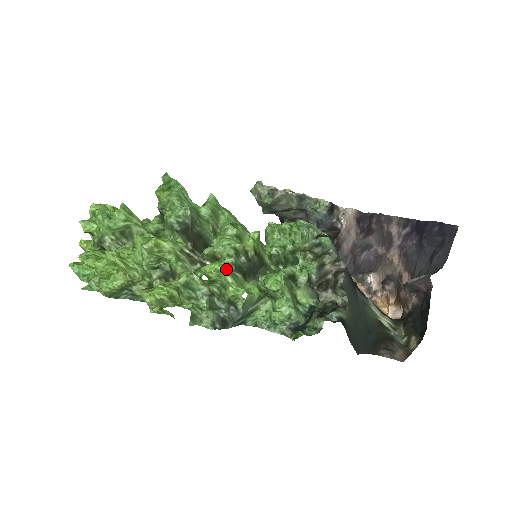
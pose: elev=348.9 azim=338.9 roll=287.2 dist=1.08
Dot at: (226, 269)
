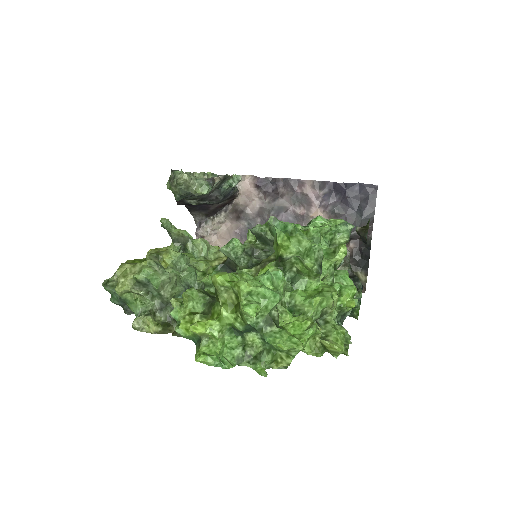
Dot at: (356, 290)
